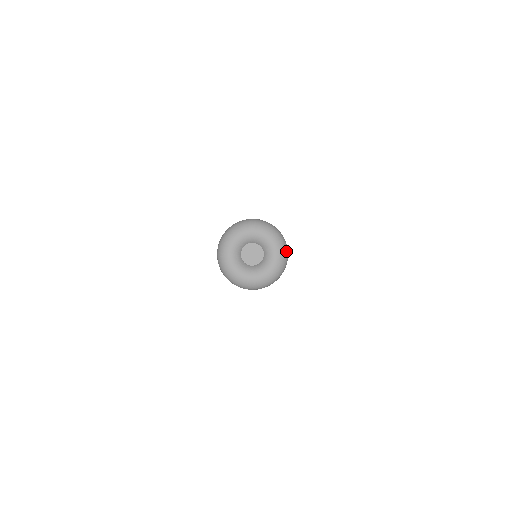
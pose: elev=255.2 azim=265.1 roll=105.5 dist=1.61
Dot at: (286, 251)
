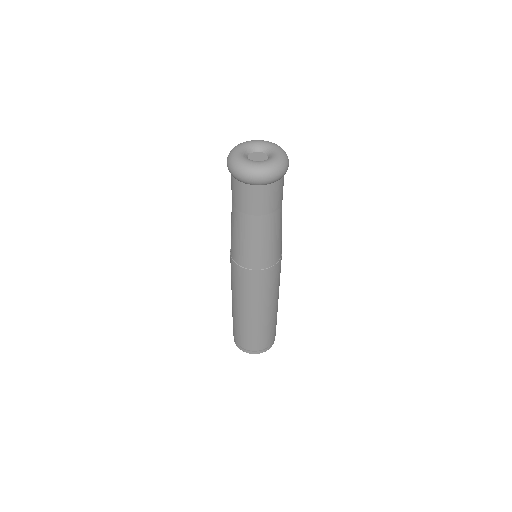
Dot at: (278, 170)
